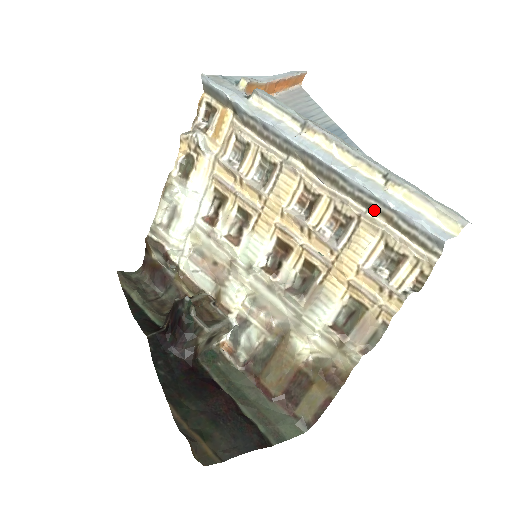
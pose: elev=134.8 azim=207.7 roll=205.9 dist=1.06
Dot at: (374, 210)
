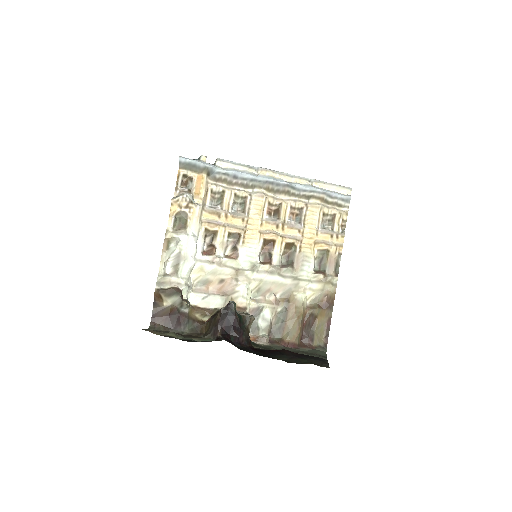
Dot at: (313, 198)
